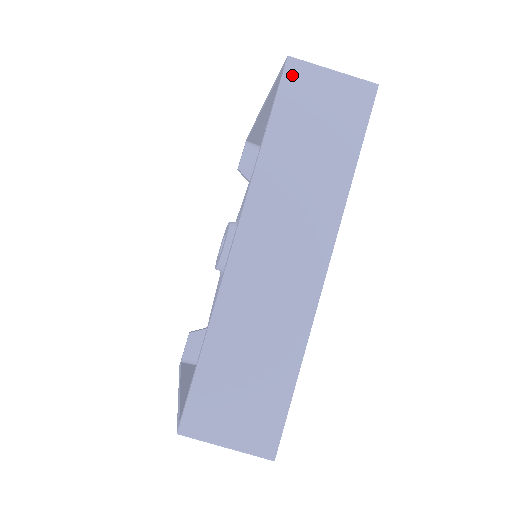
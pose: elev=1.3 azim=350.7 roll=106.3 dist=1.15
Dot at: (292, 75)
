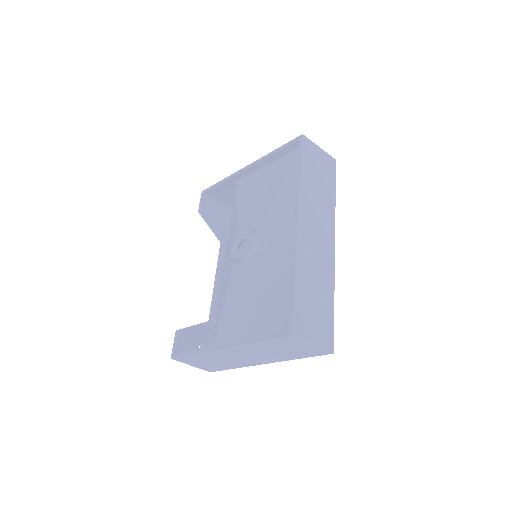
Dot at: (306, 144)
